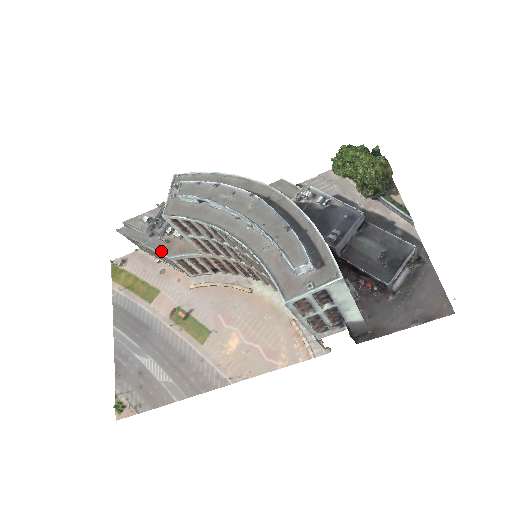
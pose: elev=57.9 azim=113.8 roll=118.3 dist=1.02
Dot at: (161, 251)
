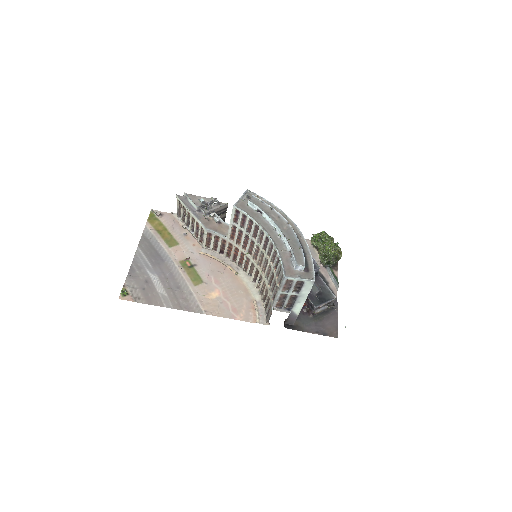
Dot at: (202, 222)
